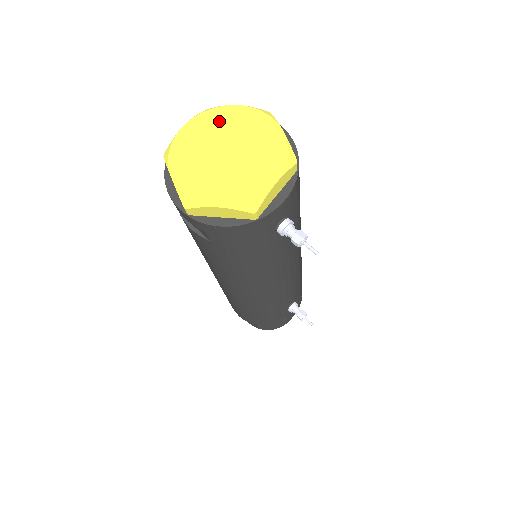
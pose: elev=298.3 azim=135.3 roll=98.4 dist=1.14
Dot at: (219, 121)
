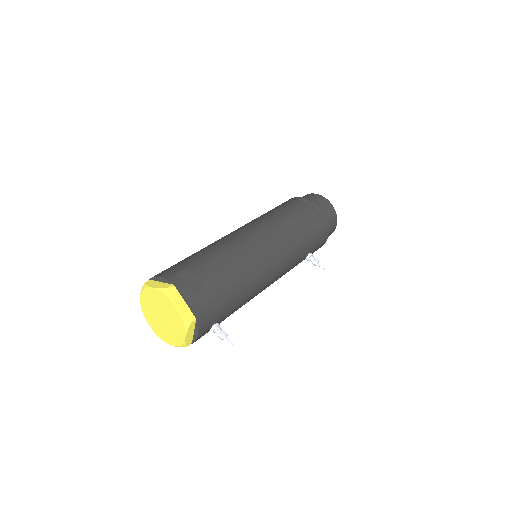
Dot at: (150, 297)
